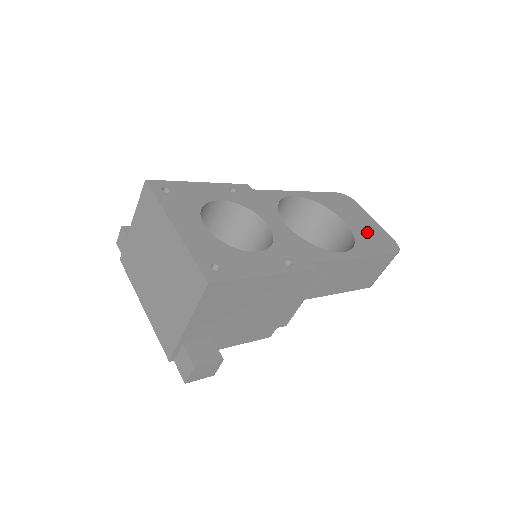
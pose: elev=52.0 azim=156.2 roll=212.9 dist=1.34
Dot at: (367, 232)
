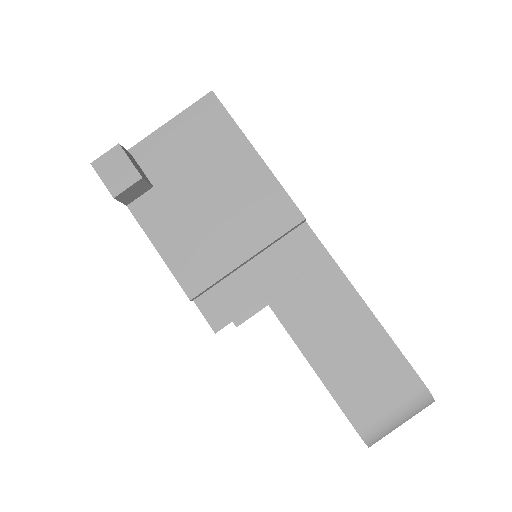
Dot at: occluded
